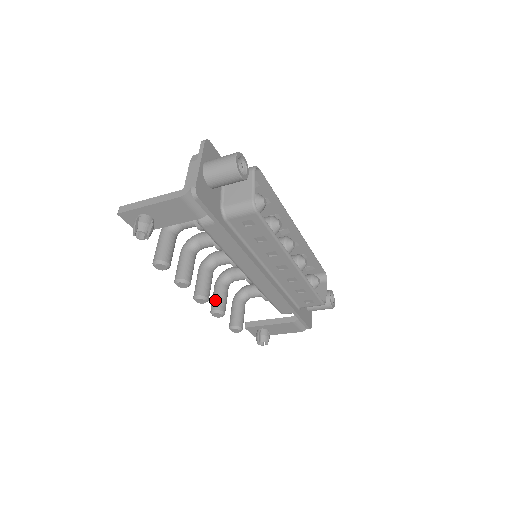
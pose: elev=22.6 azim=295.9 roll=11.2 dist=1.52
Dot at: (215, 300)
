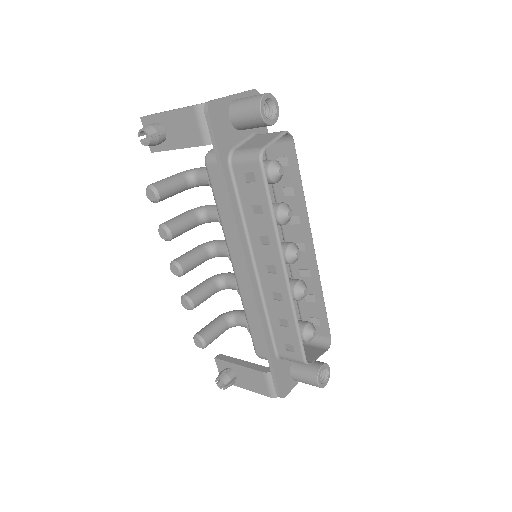
Dot at: (194, 288)
